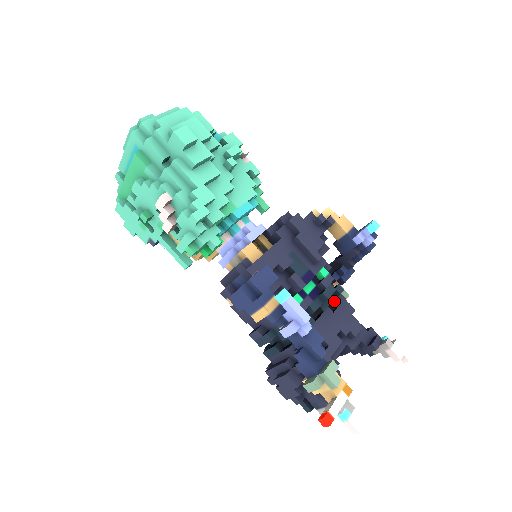
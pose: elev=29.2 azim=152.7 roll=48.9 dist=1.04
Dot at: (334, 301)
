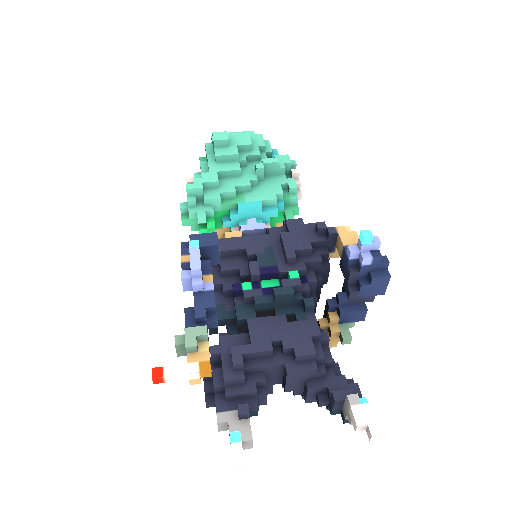
Dot at: (299, 314)
